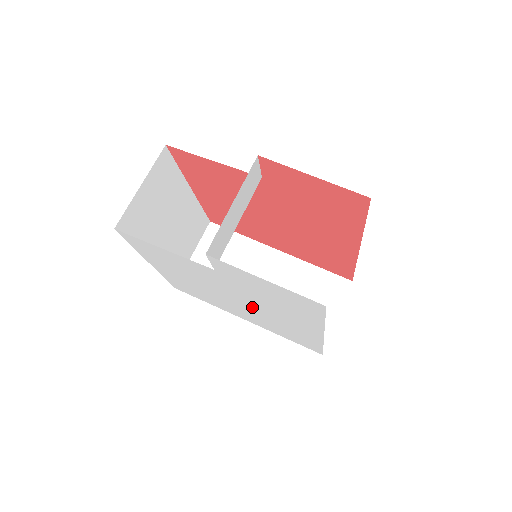
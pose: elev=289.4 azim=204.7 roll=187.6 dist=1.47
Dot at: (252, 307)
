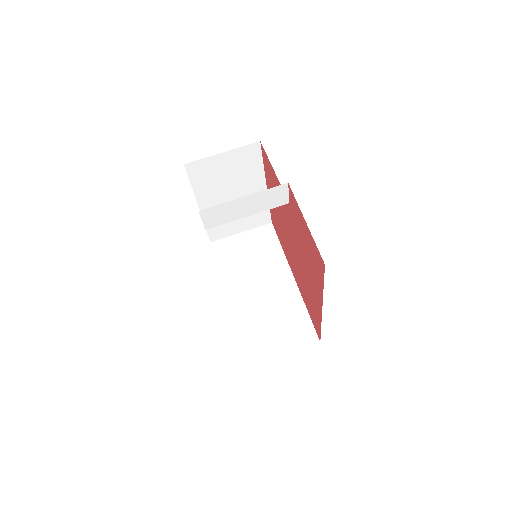
Dot at: occluded
